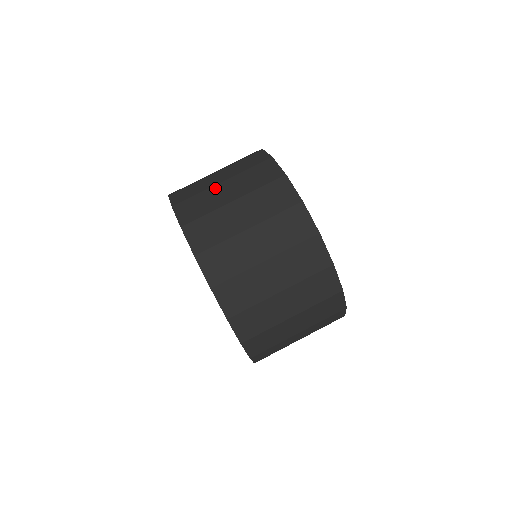
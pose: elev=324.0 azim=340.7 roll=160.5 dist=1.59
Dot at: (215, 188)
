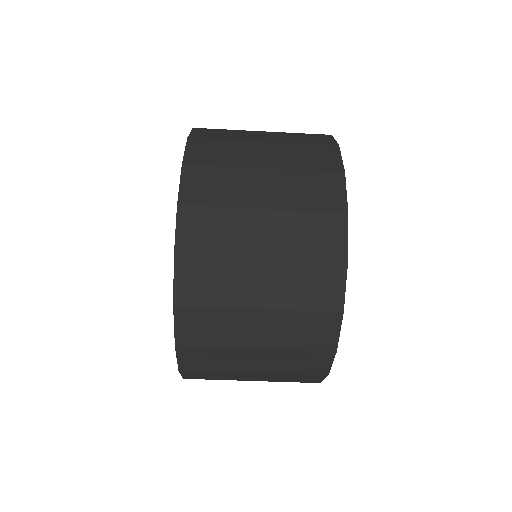
Dot at: occluded
